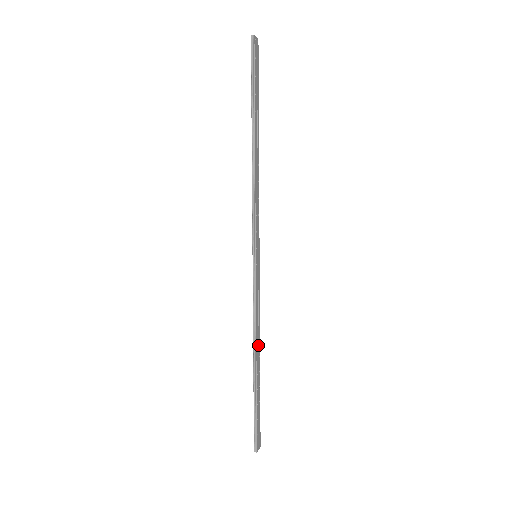
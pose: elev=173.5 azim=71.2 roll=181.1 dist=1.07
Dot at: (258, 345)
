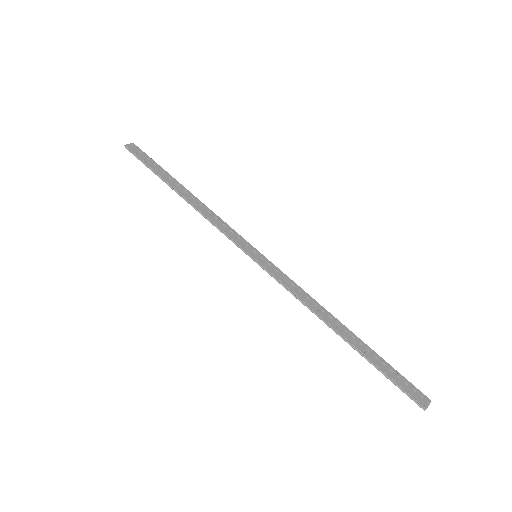
Dot at: (327, 316)
